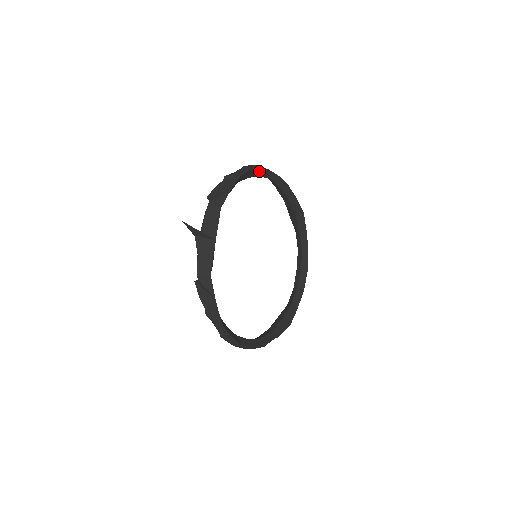
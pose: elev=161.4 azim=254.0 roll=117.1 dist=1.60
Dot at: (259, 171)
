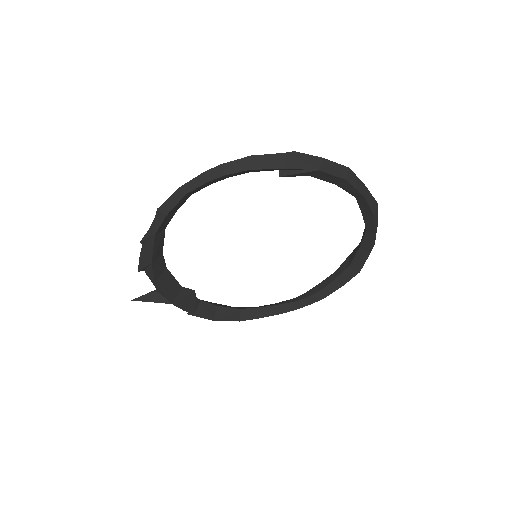
Dot at: (185, 196)
